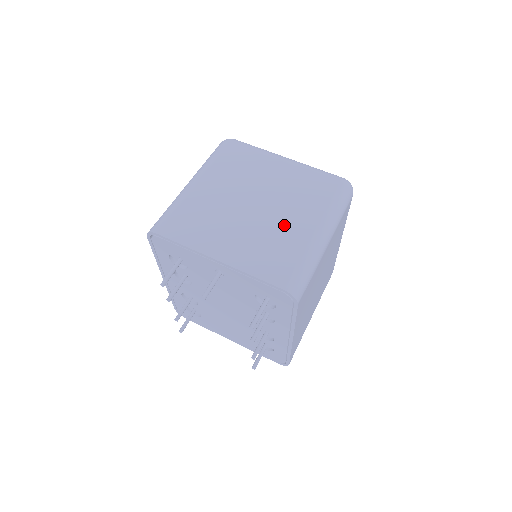
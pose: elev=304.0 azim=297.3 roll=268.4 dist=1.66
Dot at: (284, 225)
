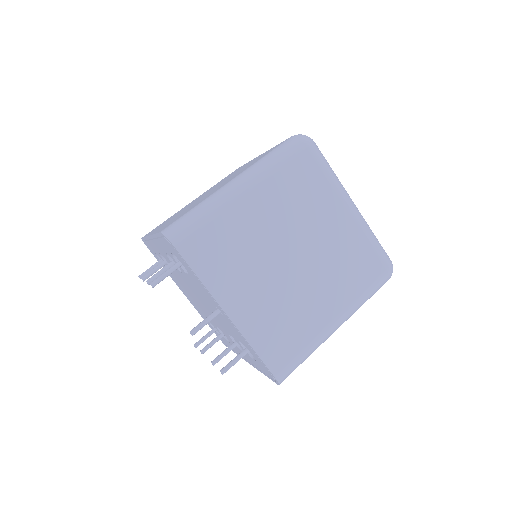
Dot at: (310, 299)
